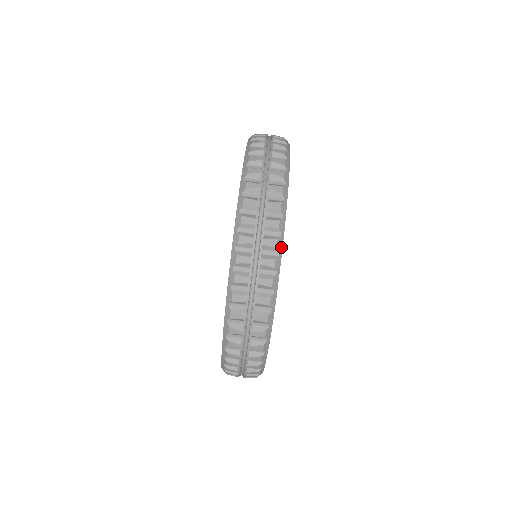
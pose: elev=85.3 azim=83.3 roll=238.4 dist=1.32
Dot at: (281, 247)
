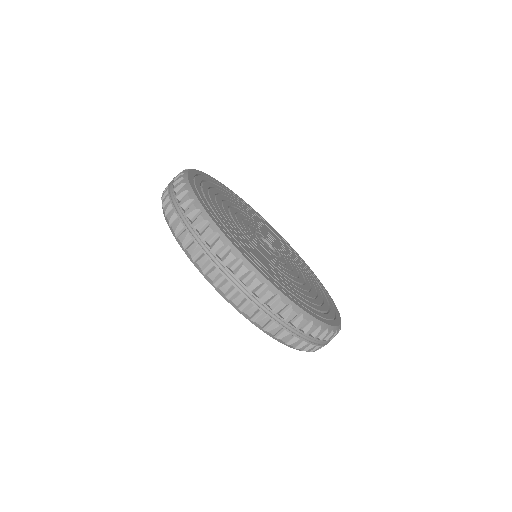
Dot at: (187, 182)
